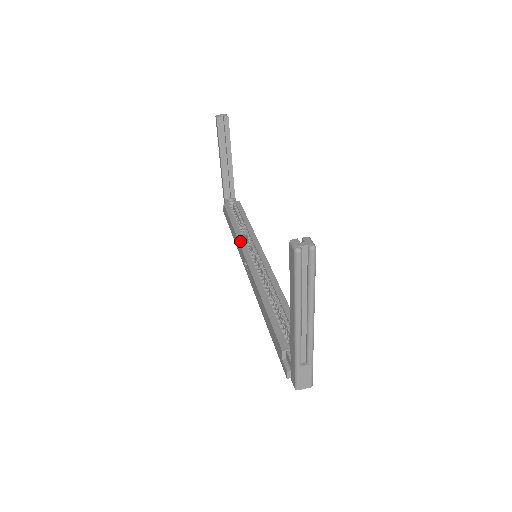
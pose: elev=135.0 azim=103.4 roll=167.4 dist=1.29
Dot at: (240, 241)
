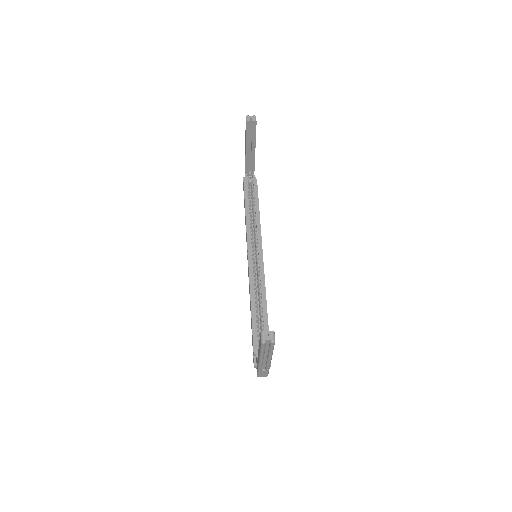
Dot at: (248, 235)
